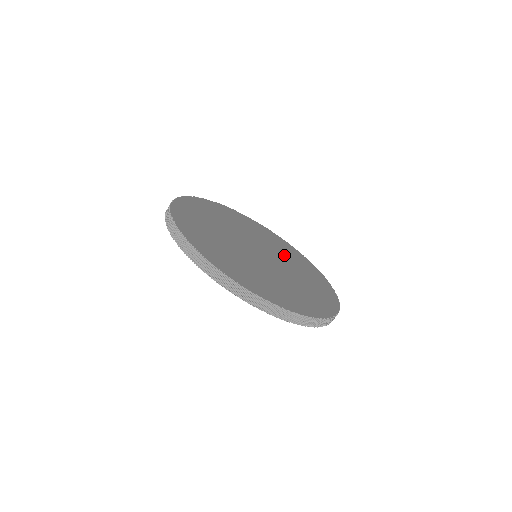
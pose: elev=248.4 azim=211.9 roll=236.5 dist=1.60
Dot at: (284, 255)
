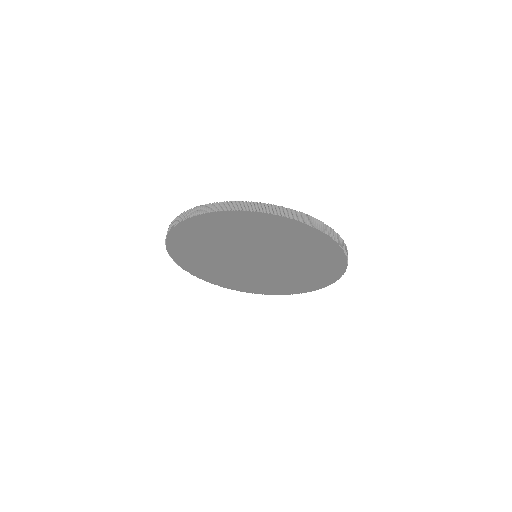
Dot at: occluded
